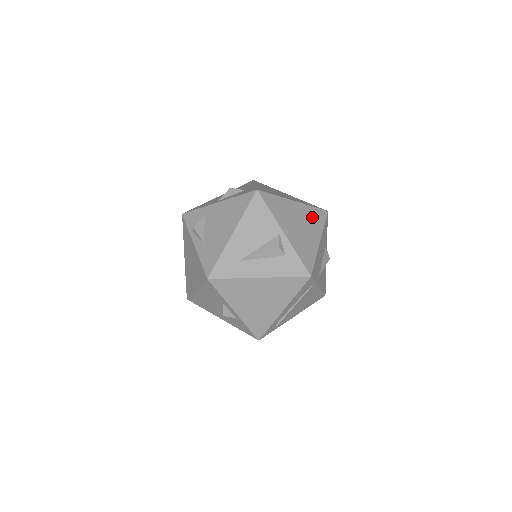
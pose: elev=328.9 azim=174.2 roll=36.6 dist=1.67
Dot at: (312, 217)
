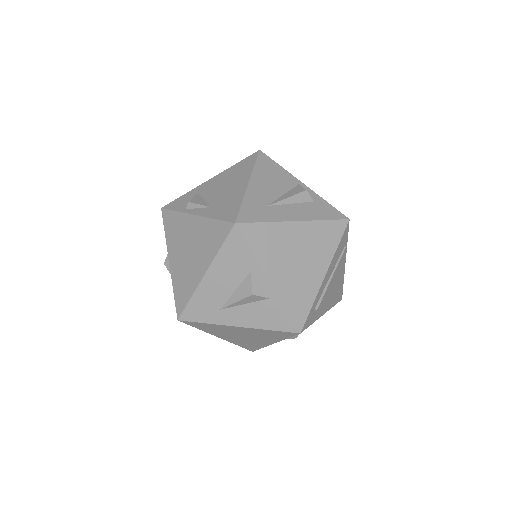
Dot at: occluded
